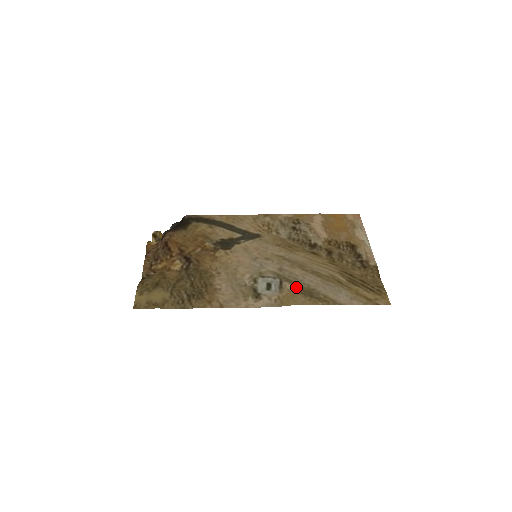
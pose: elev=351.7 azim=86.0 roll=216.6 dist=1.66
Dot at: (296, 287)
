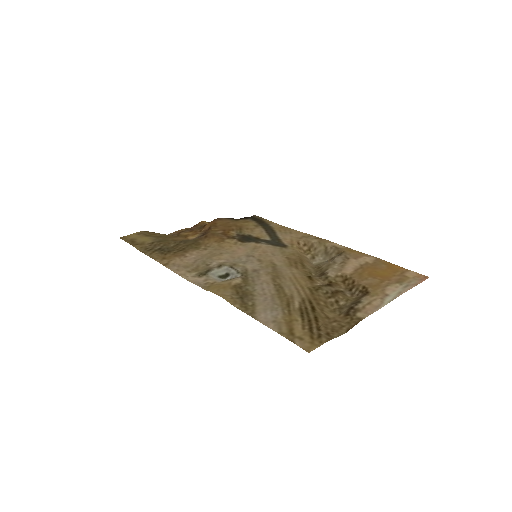
Dot at: (242, 285)
